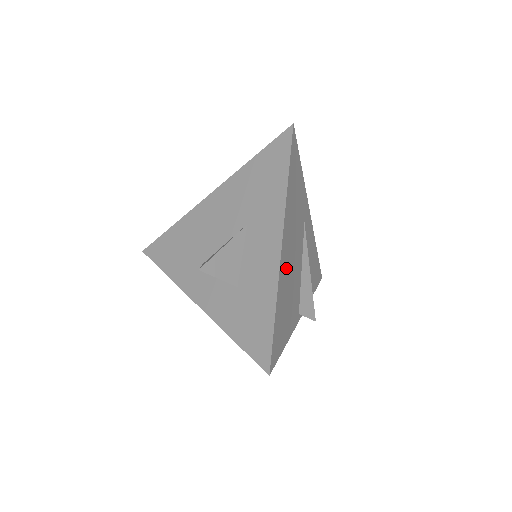
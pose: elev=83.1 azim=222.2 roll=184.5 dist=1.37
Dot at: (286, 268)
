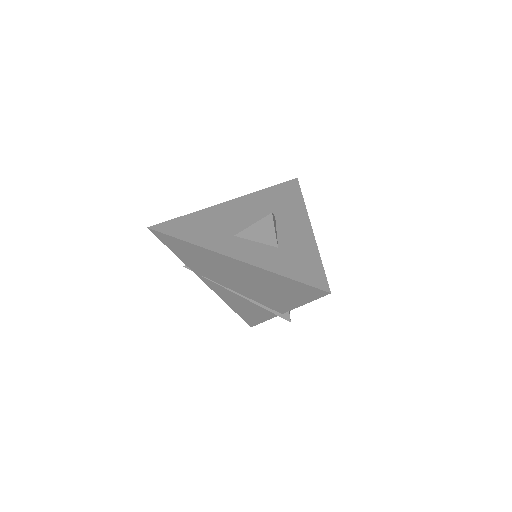
Dot at: occluded
